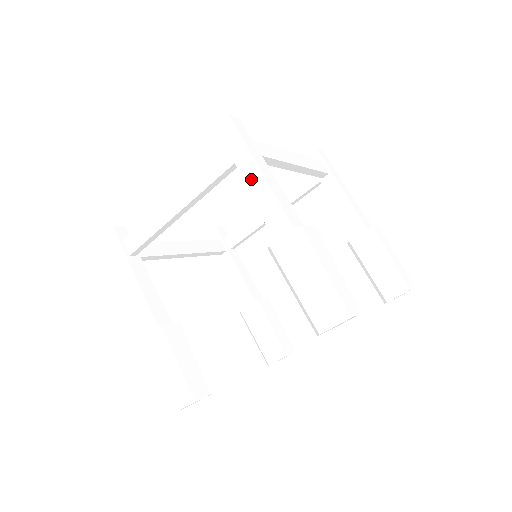
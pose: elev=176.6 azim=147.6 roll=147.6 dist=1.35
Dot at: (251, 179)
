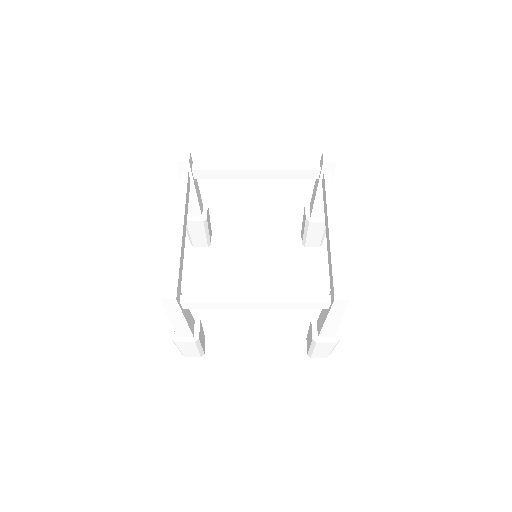
Dot at: occluded
